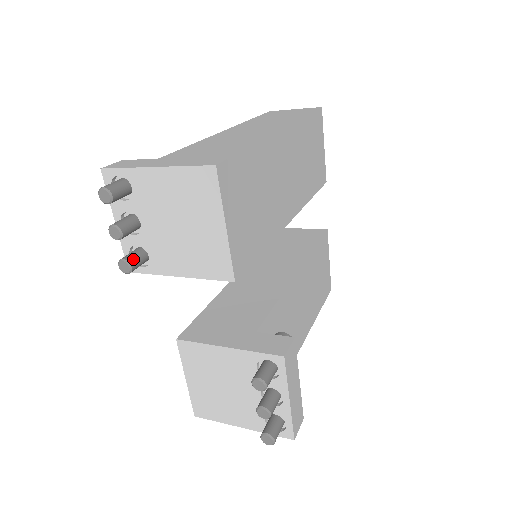
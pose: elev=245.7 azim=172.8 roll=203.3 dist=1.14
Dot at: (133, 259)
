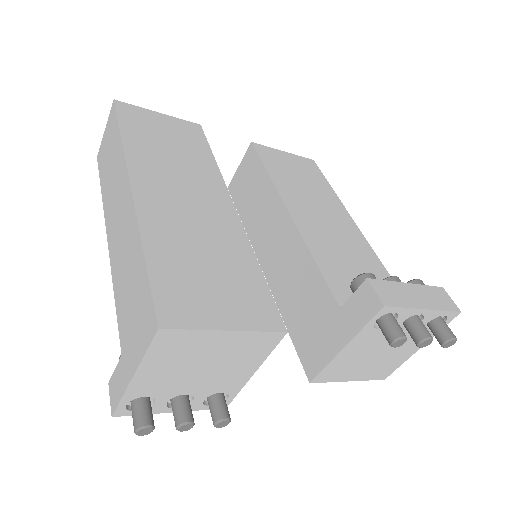
Dot at: (218, 413)
